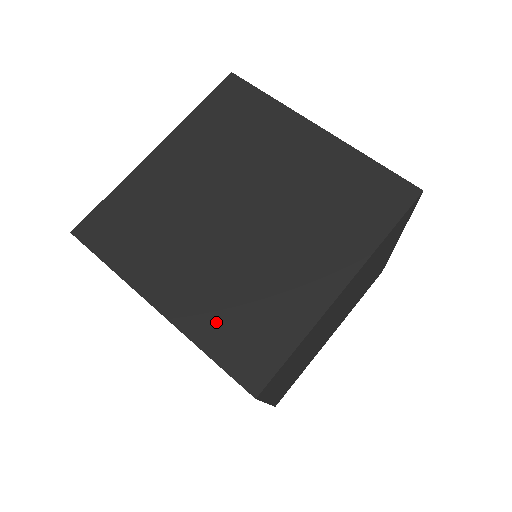
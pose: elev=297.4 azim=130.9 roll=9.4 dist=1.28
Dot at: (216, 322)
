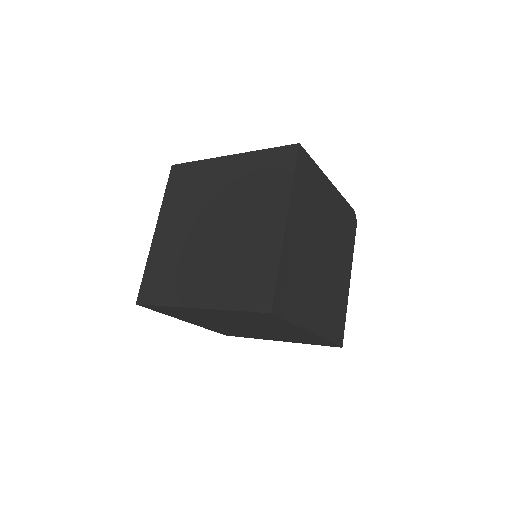
Dot at: (159, 262)
